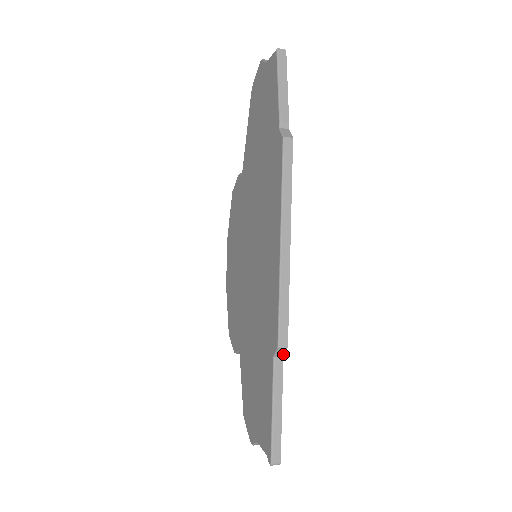
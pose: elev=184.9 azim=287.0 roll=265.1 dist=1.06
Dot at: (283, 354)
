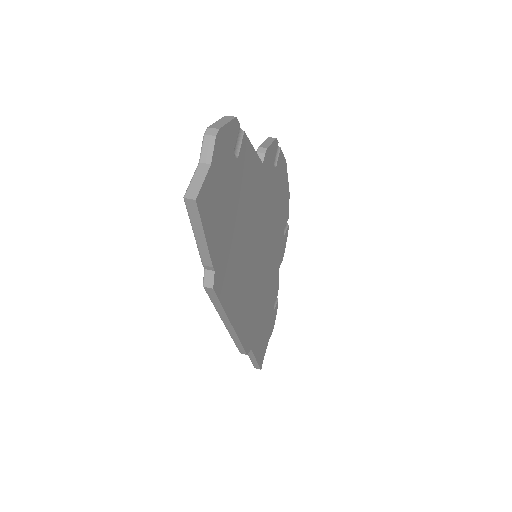
Dot at: (249, 350)
